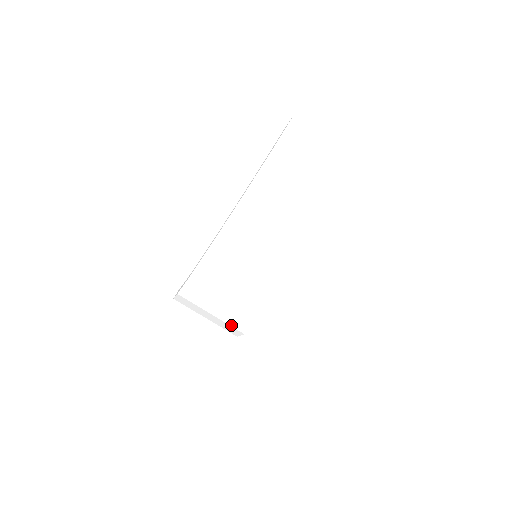
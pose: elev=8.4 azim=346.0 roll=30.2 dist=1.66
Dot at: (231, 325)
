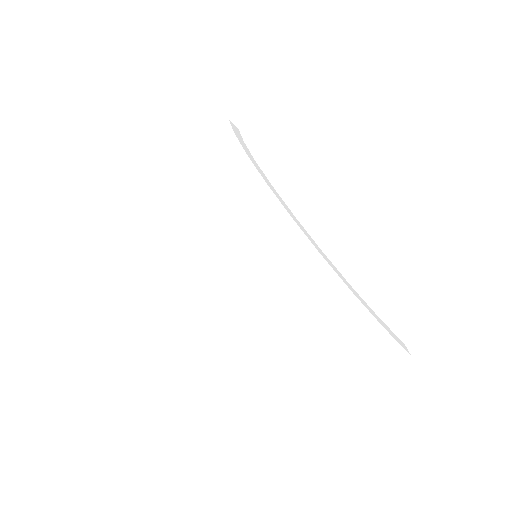
Dot at: (359, 341)
